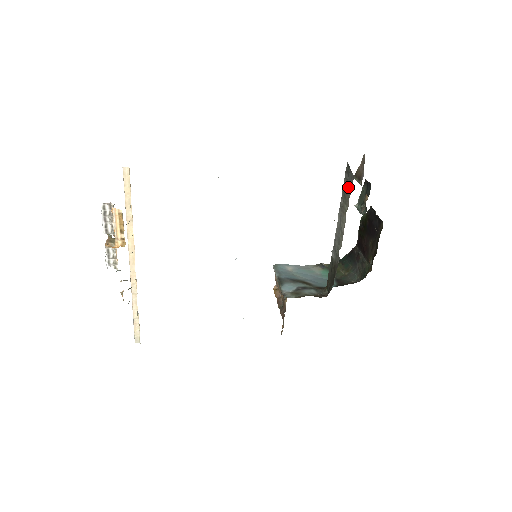
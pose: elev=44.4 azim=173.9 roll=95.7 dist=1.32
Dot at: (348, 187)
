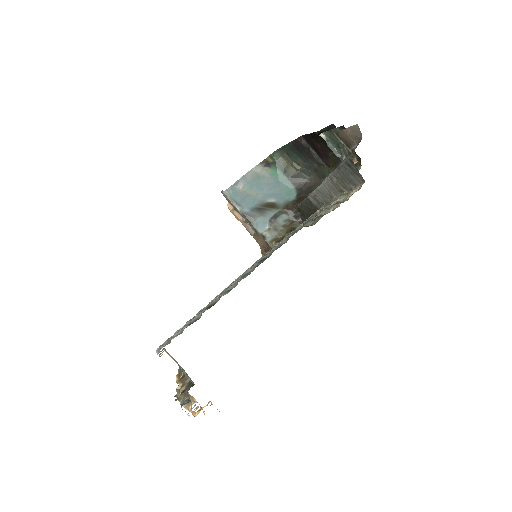
Dot at: (351, 180)
